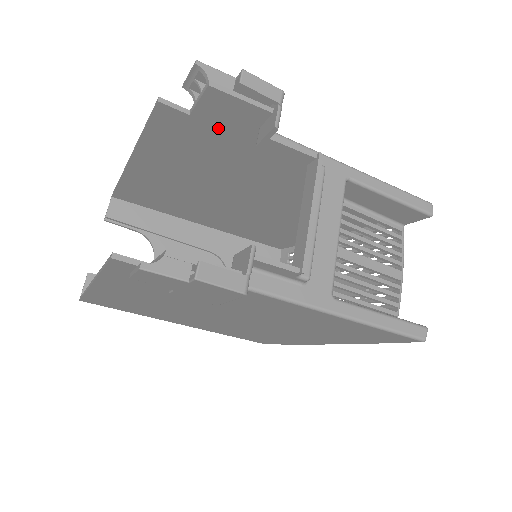
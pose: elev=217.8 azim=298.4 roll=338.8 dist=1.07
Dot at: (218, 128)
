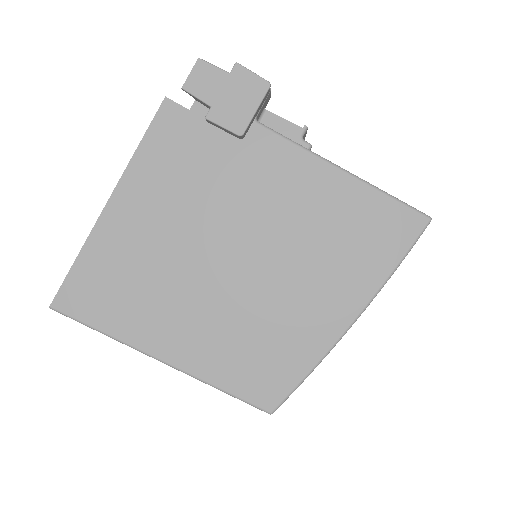
Dot at: occluded
